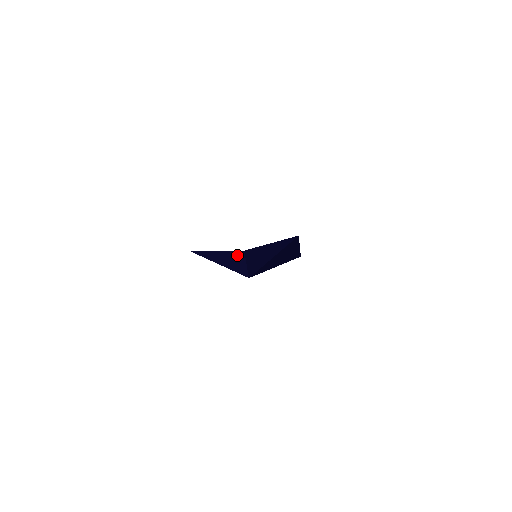
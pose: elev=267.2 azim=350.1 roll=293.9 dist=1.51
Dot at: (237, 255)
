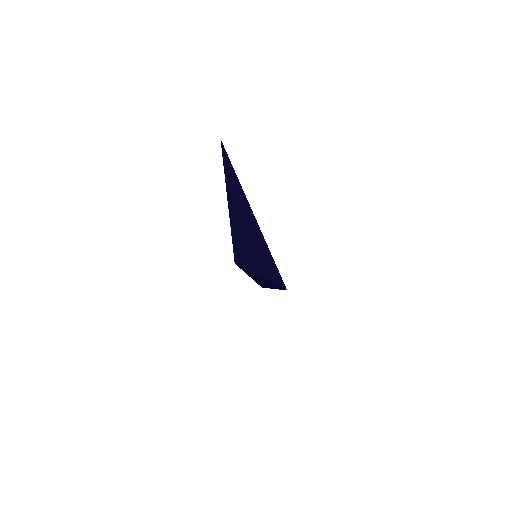
Dot at: occluded
